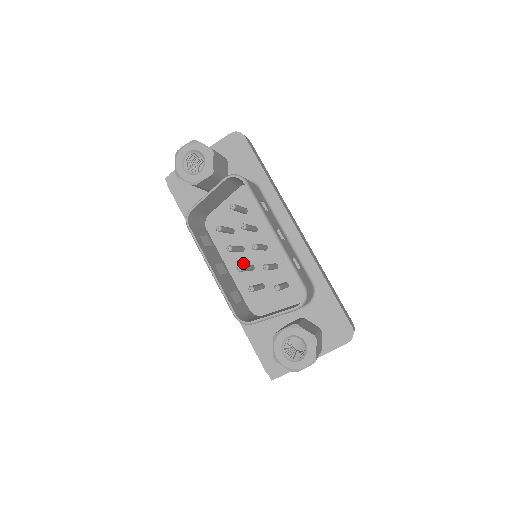
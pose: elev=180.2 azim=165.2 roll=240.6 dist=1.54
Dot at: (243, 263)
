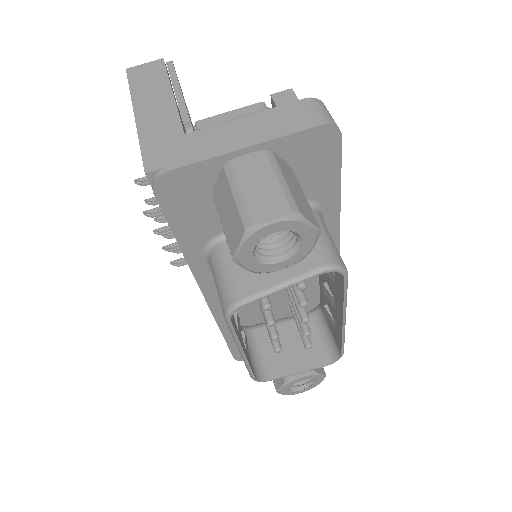
Dot at: occluded
